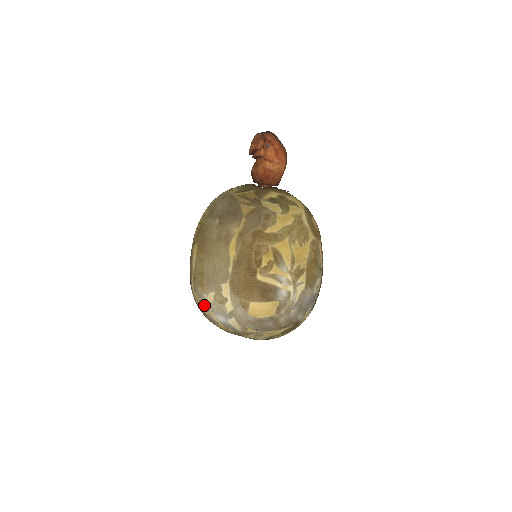
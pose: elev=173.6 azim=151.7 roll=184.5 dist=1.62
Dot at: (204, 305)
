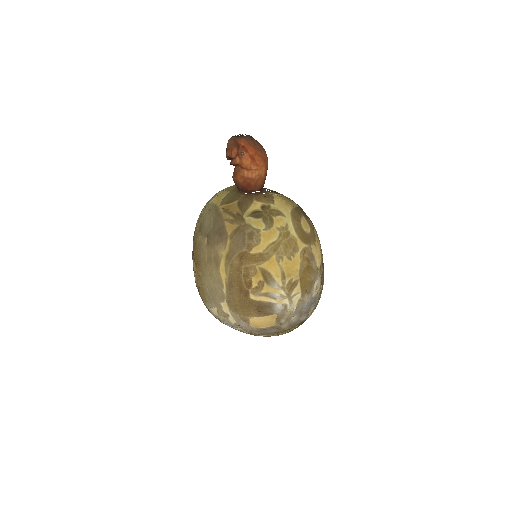
Dot at: (212, 314)
